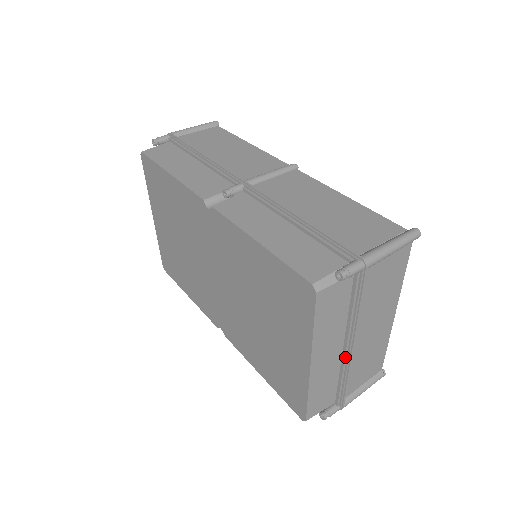
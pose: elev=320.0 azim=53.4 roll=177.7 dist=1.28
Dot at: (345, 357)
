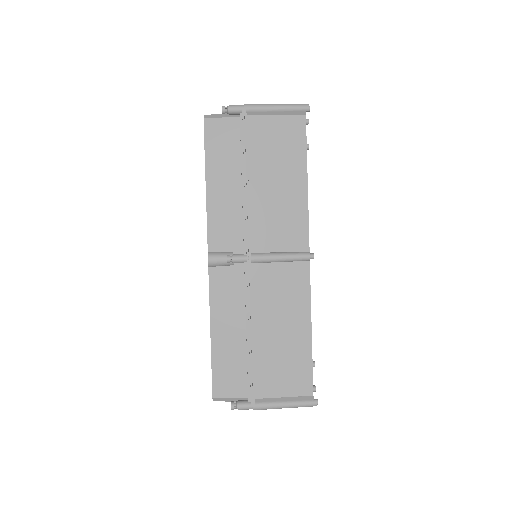
Dot at: occluded
